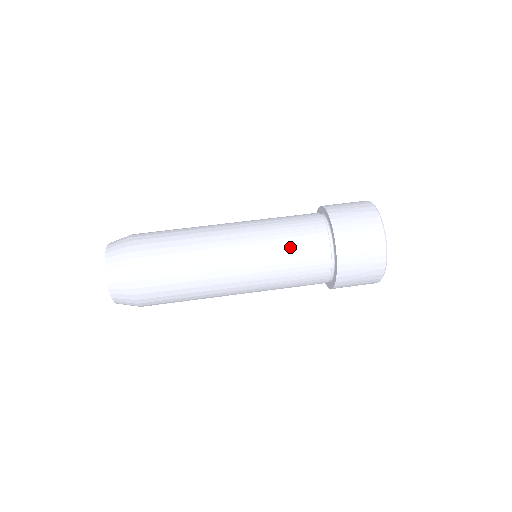
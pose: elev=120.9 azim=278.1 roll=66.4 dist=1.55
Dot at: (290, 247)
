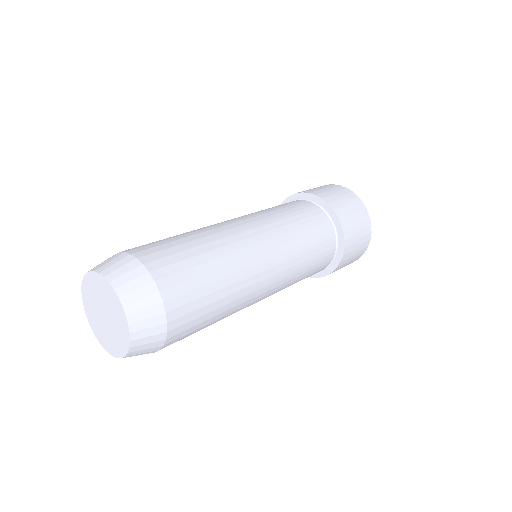
Dot at: (269, 208)
